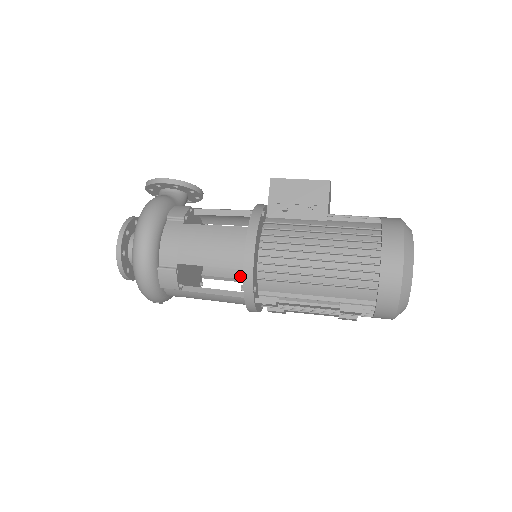
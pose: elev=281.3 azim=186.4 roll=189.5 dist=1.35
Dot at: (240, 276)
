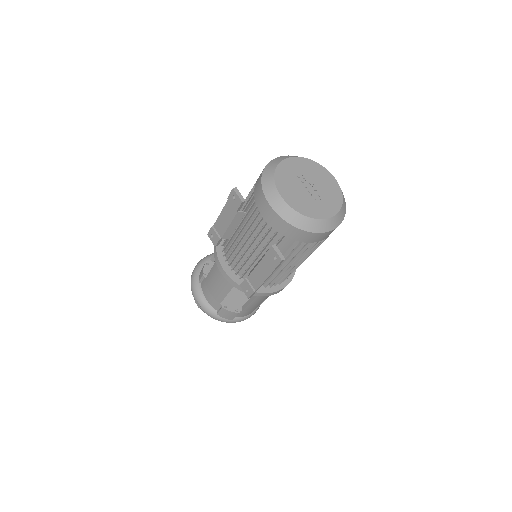
Dot at: occluded
